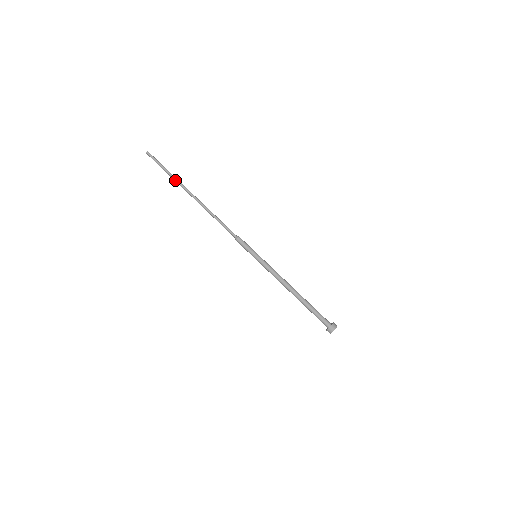
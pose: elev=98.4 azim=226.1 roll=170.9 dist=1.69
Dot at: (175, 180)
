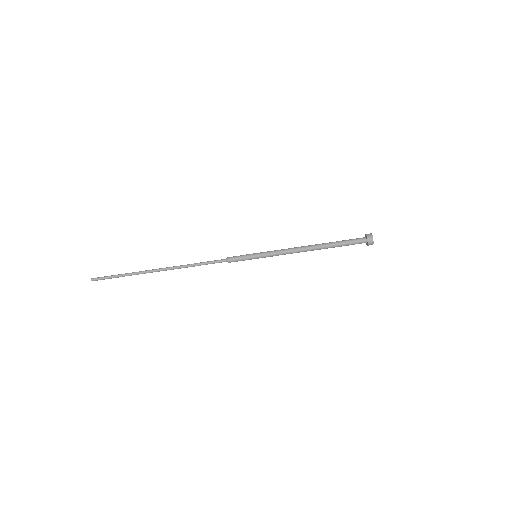
Dot at: occluded
